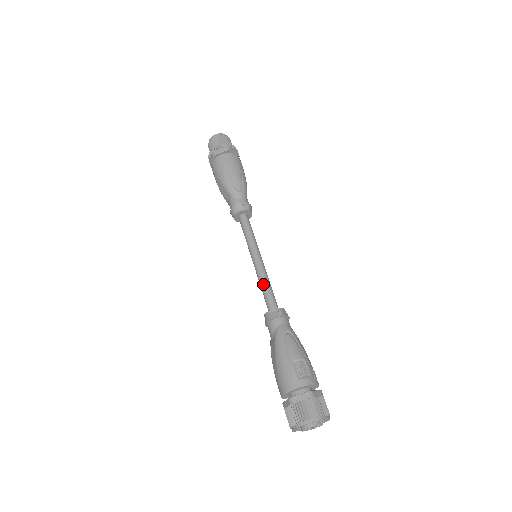
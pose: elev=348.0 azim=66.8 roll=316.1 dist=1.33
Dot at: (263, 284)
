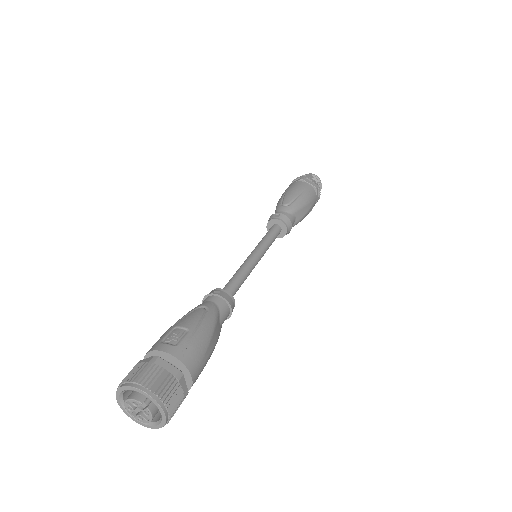
Dot at: occluded
